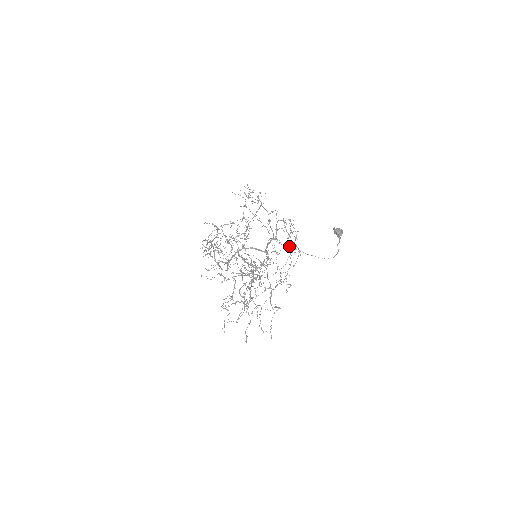
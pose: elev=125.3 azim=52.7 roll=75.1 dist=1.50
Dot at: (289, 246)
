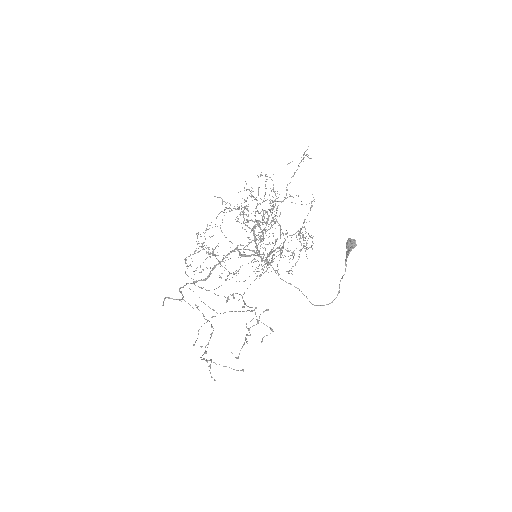
Dot at: occluded
